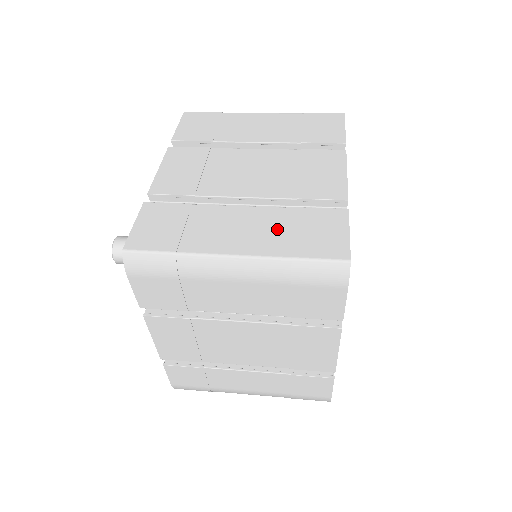
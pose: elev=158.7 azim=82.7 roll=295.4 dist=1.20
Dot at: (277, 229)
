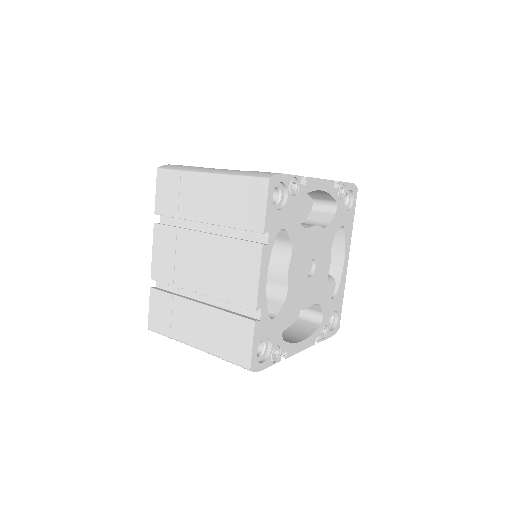
Dot at: (215, 331)
